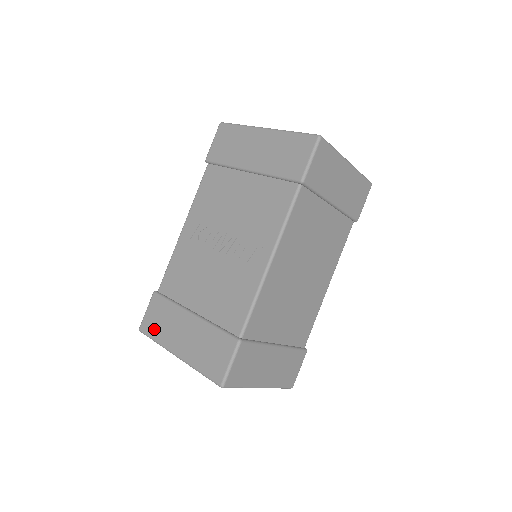
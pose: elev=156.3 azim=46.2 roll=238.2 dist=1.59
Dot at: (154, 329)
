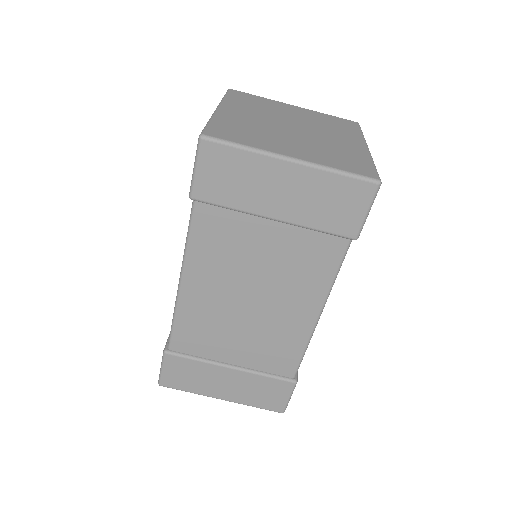
Dot at: occluded
